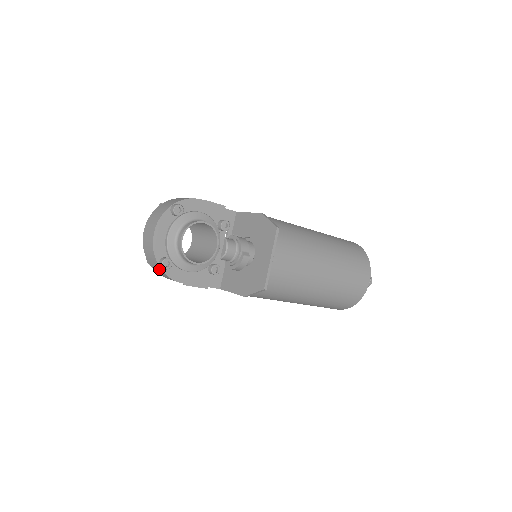
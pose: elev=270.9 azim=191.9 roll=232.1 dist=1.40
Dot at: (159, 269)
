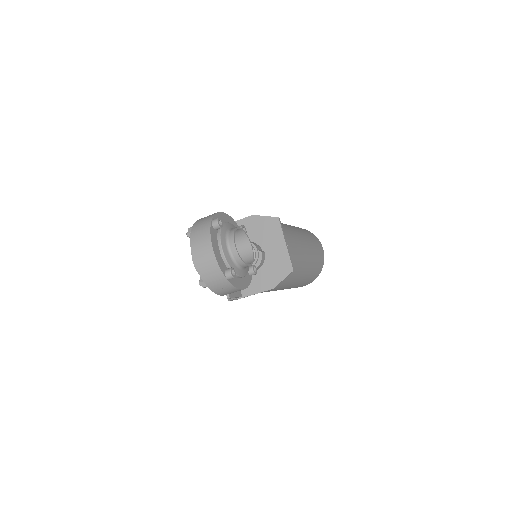
Dot at: (224, 283)
